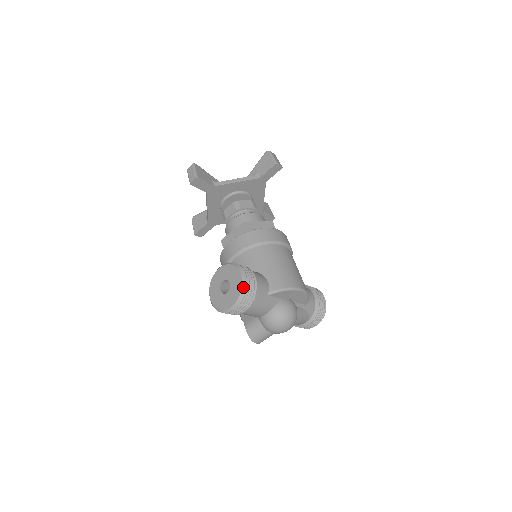
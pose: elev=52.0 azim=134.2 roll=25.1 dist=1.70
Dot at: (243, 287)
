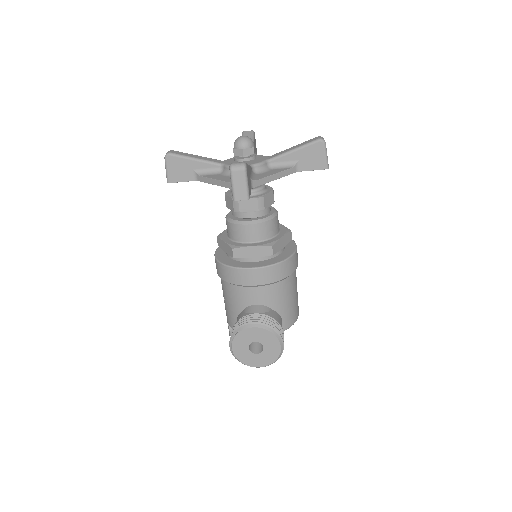
Dot at: occluded
